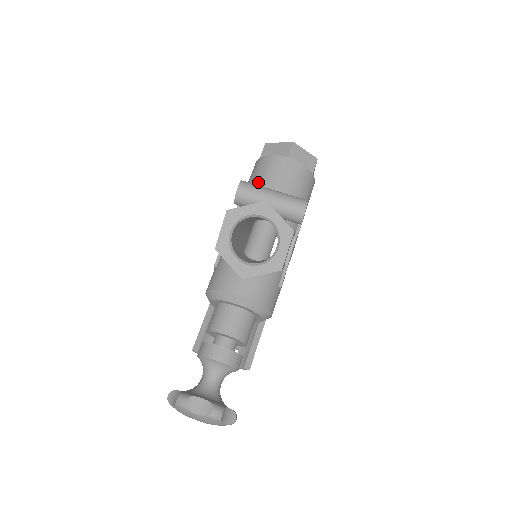
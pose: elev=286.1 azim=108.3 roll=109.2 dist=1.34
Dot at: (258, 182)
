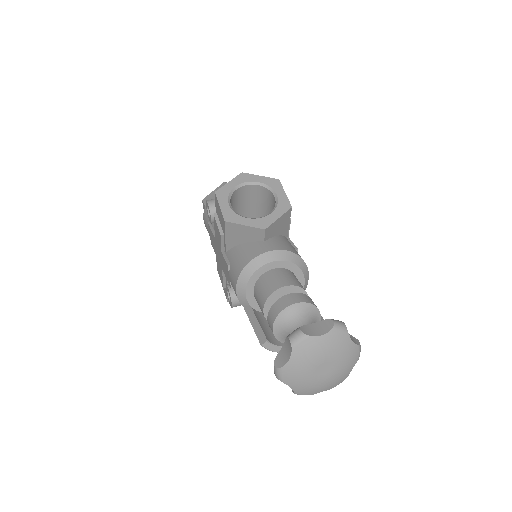
Dot at: occluded
